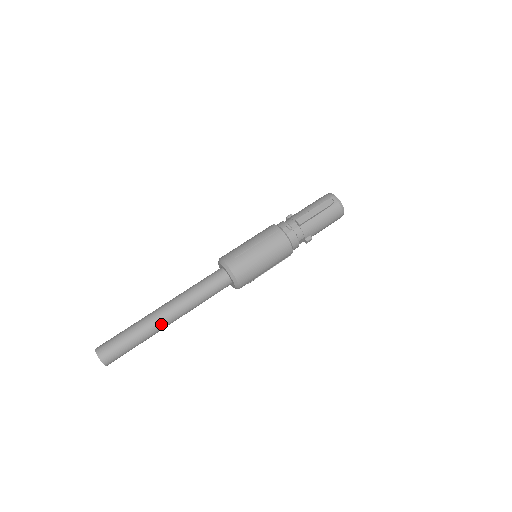
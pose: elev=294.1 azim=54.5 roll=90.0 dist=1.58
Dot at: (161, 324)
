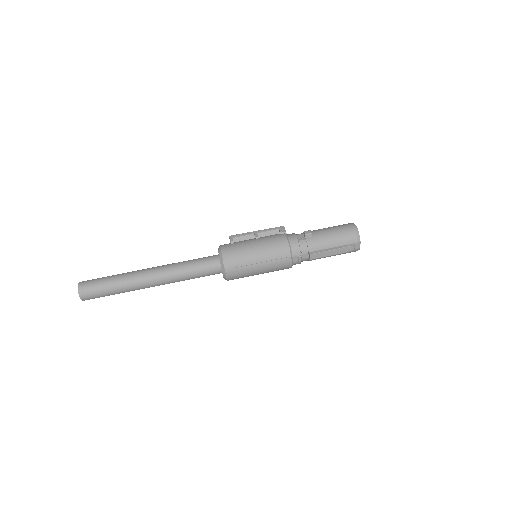
Dot at: occluded
